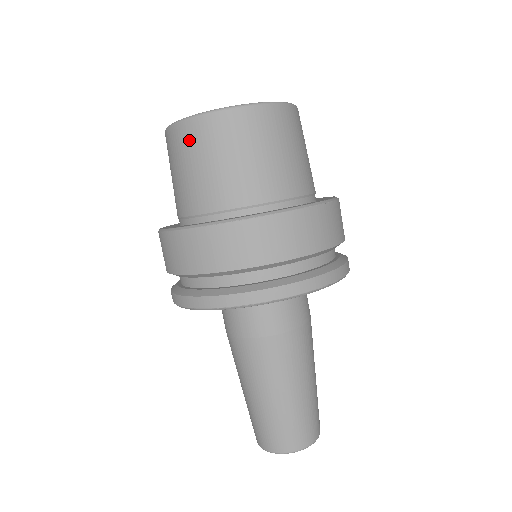
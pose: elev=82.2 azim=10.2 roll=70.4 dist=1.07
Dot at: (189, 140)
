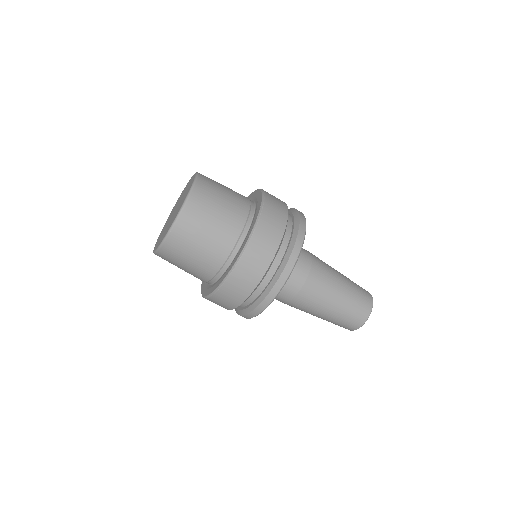
Dot at: (171, 255)
